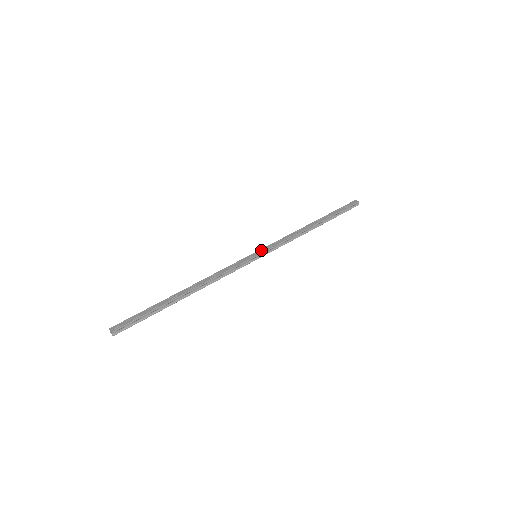
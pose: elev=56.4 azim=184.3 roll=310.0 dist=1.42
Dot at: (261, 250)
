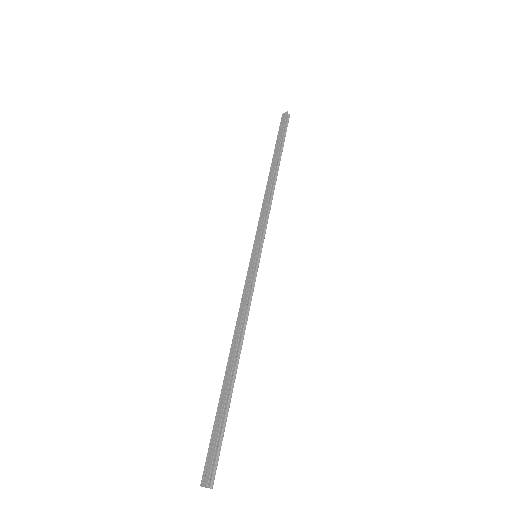
Dot at: (254, 246)
